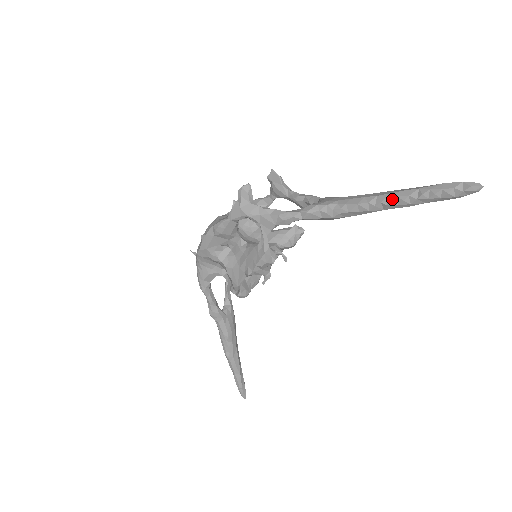
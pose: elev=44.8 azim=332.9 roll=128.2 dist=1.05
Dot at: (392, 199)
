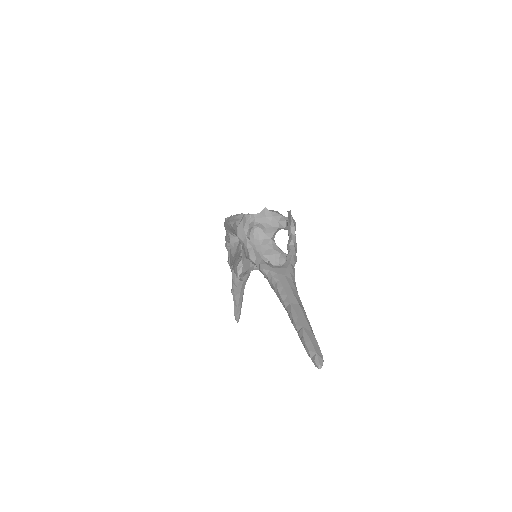
Dot at: (291, 315)
